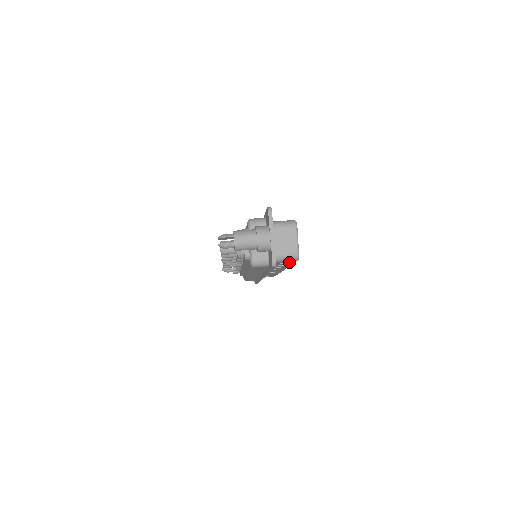
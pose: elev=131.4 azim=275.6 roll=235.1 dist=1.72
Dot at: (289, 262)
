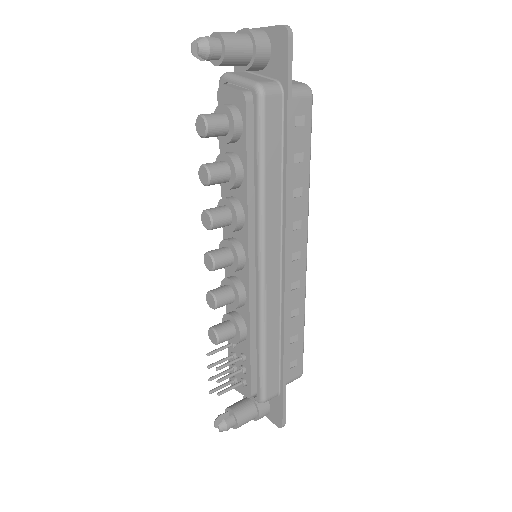
Dot at: (304, 116)
